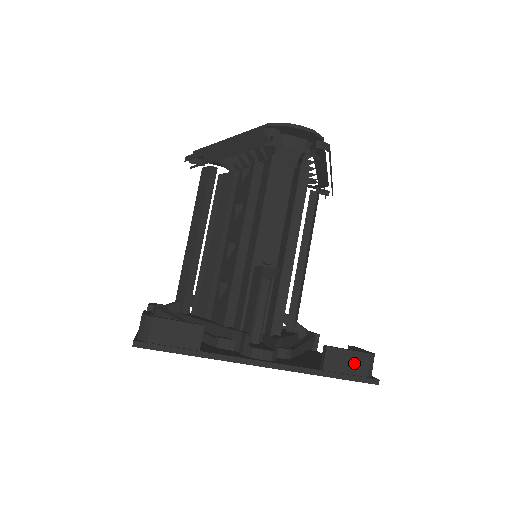
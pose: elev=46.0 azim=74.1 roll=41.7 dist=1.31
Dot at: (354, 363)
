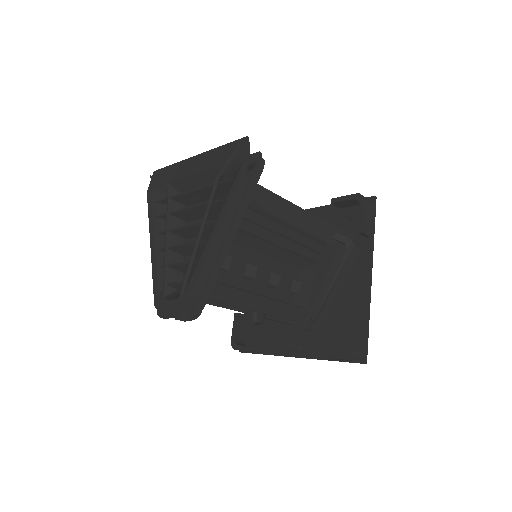
Dot at: occluded
